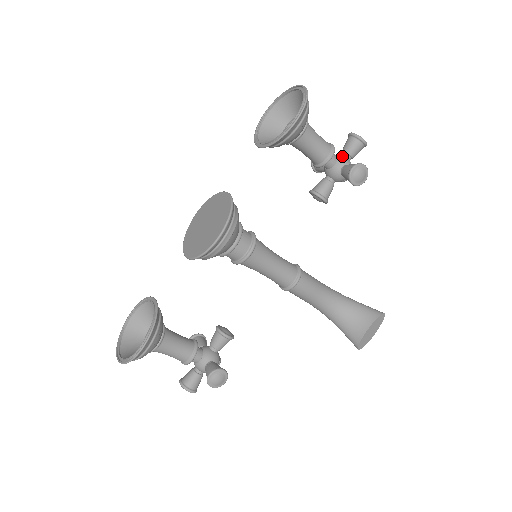
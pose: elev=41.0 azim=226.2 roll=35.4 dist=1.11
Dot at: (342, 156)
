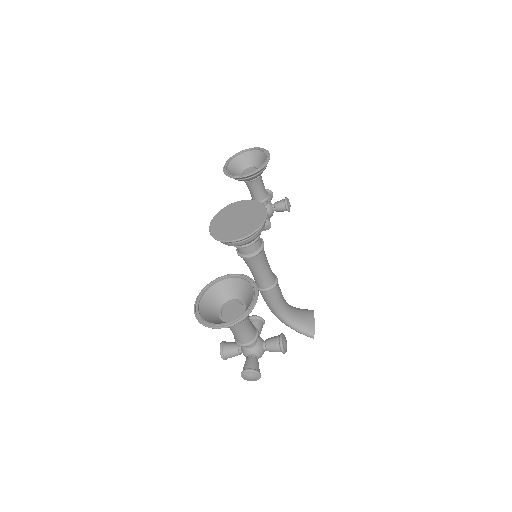
Dot at: (267, 200)
